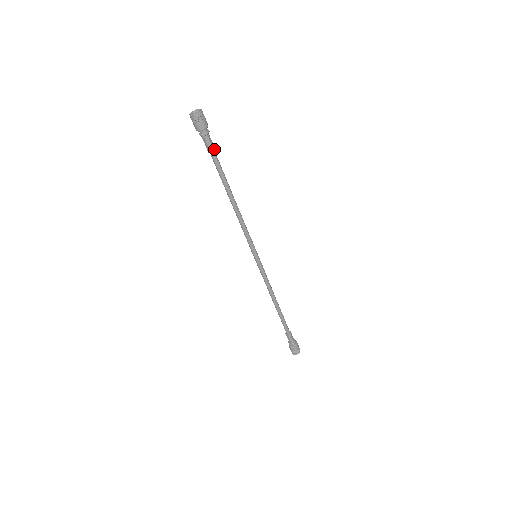
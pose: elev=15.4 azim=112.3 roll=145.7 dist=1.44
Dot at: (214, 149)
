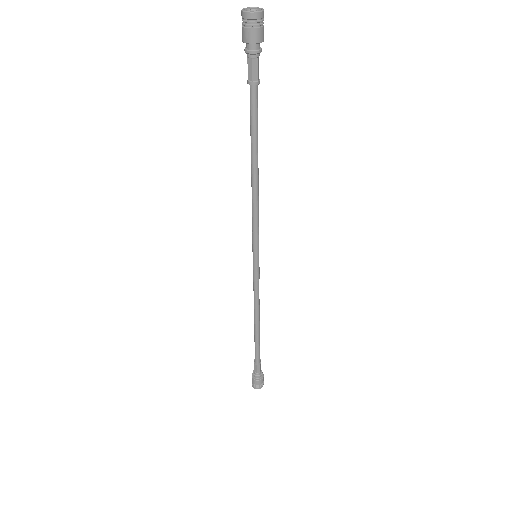
Dot at: (259, 81)
